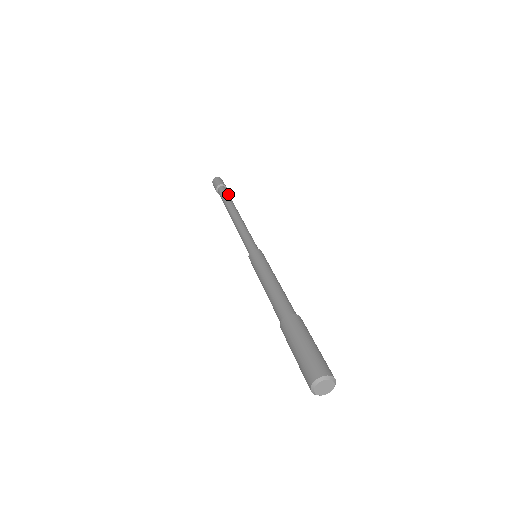
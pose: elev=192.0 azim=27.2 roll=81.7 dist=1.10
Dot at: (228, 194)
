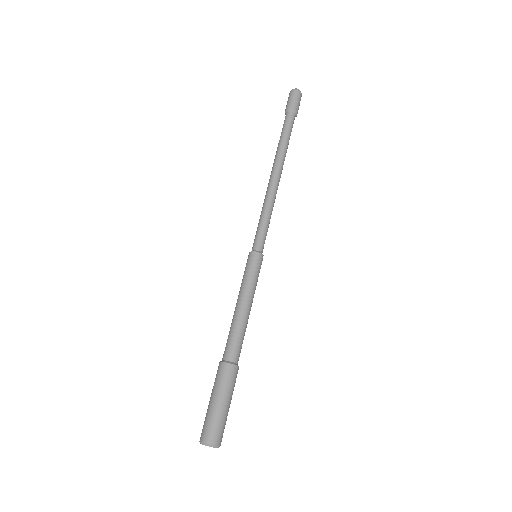
Dot at: (289, 131)
